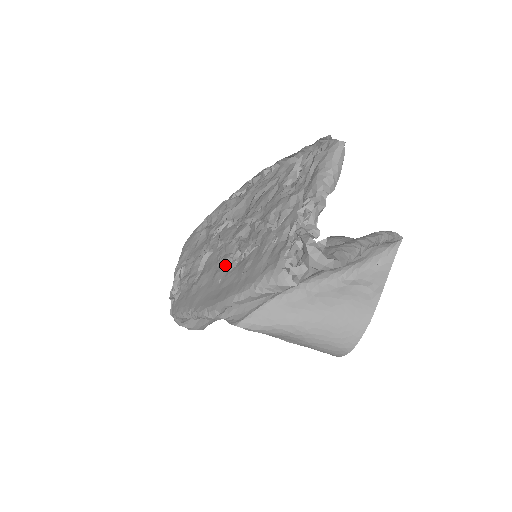
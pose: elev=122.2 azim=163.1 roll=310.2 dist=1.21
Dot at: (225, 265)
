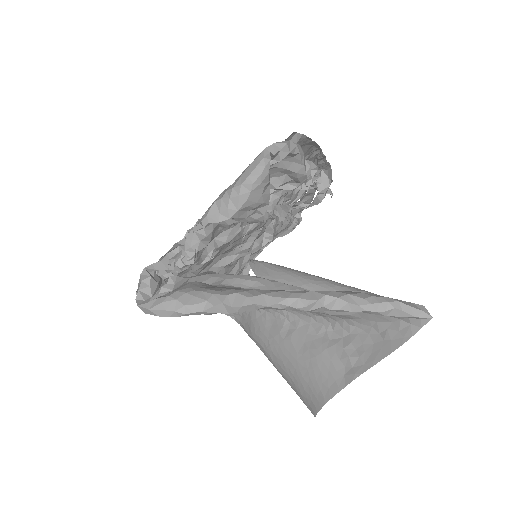
Dot at: occluded
